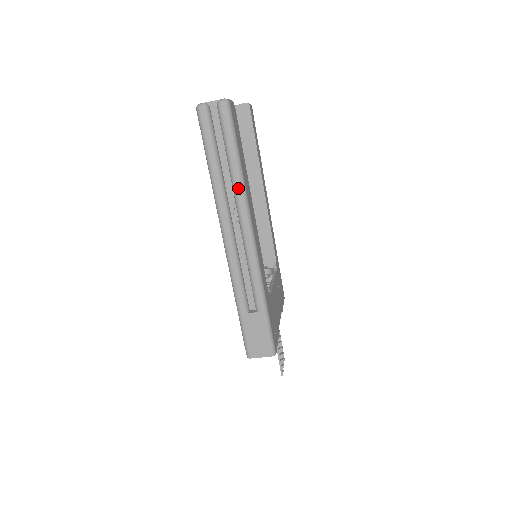
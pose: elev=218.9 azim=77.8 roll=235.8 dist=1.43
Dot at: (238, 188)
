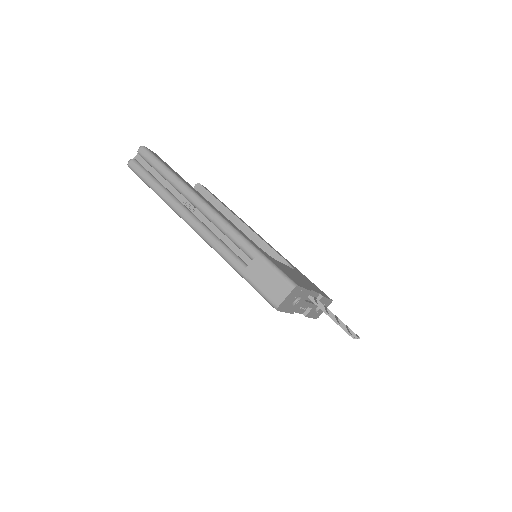
Dot at: (178, 185)
